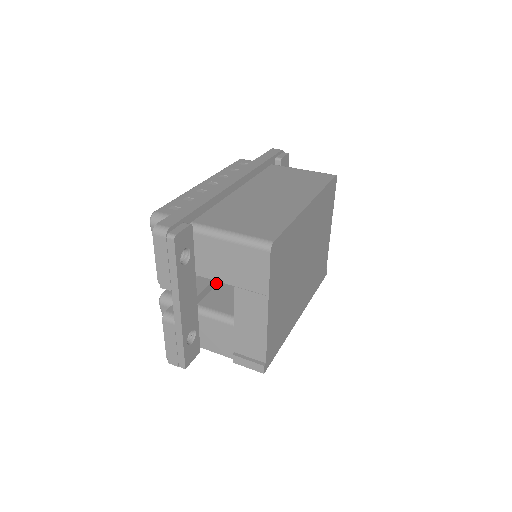
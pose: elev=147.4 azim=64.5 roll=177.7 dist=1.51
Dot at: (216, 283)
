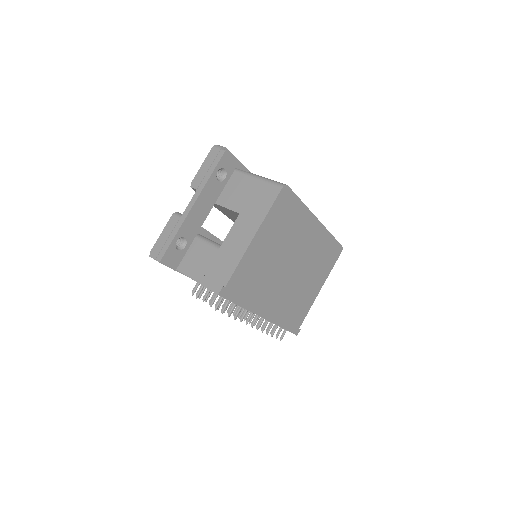
Dot at: occluded
